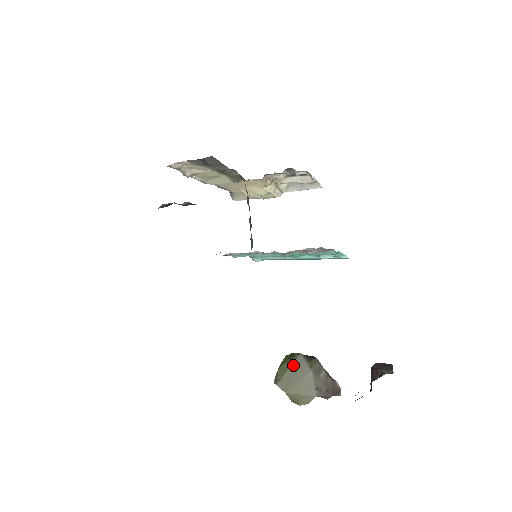
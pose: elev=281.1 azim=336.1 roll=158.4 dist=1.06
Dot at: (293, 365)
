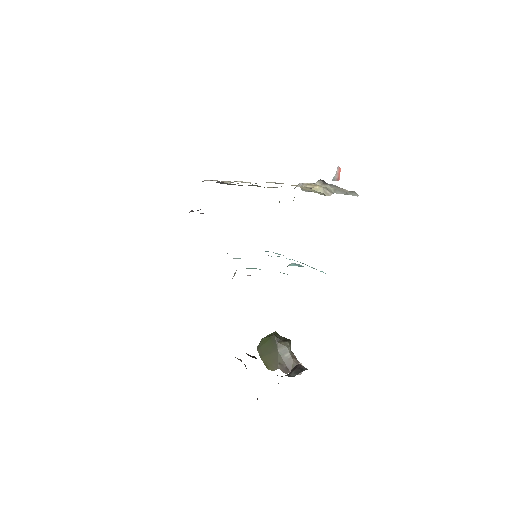
Dot at: (269, 341)
